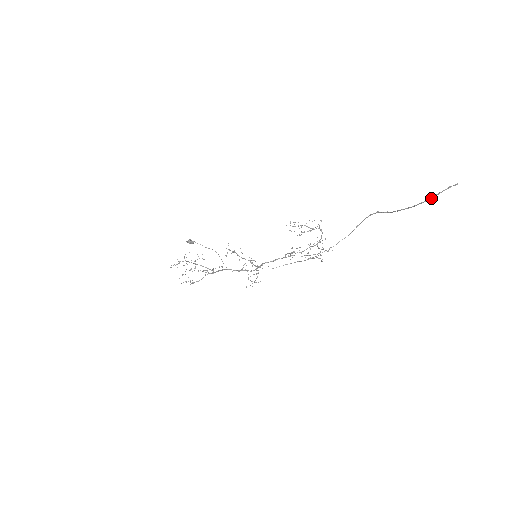
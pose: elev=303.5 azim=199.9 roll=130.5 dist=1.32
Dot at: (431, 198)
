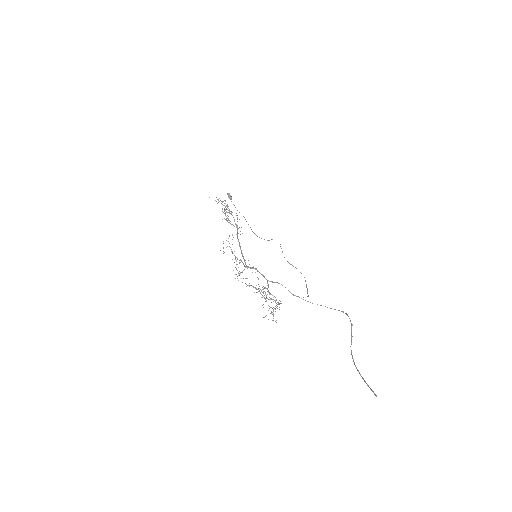
Dot at: (361, 376)
